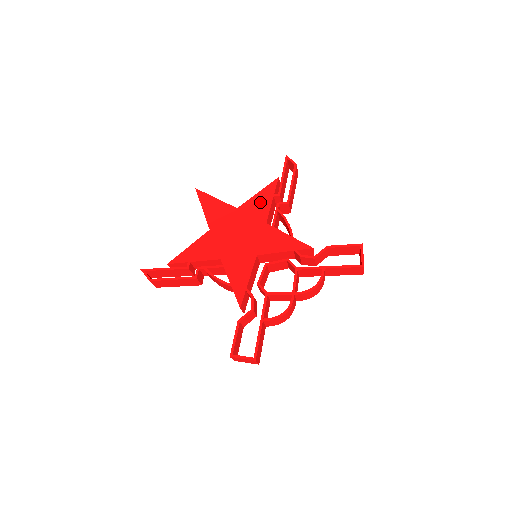
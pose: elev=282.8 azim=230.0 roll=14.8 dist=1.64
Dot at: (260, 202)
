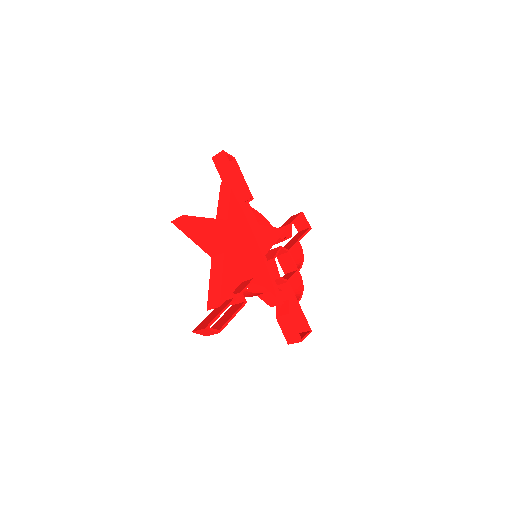
Dot at: (237, 206)
